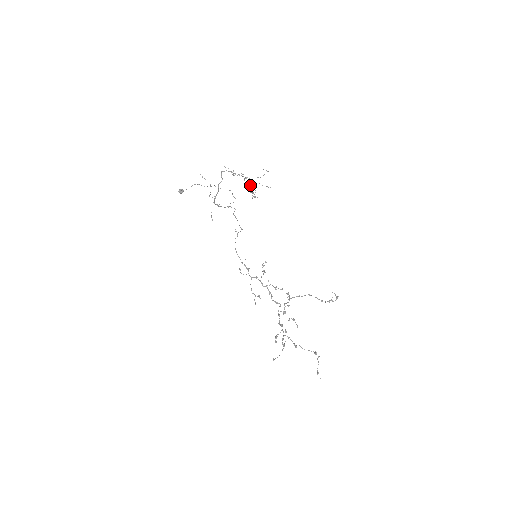
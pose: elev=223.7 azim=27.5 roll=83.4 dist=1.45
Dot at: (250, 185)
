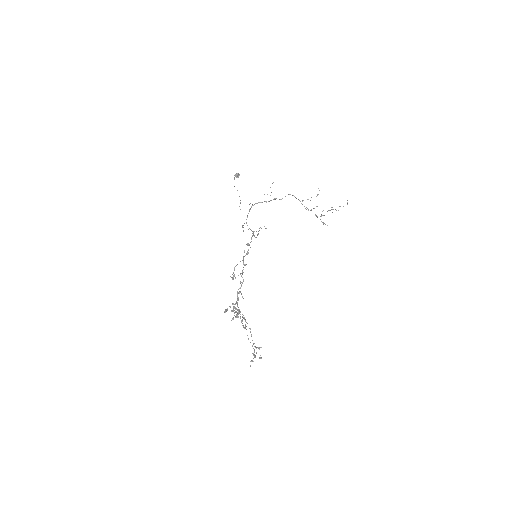
Dot at: occluded
